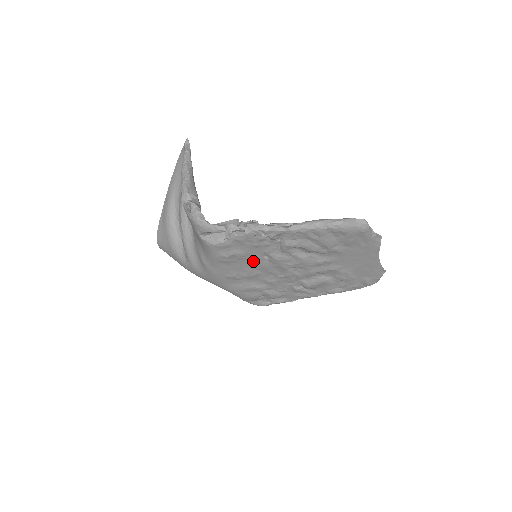
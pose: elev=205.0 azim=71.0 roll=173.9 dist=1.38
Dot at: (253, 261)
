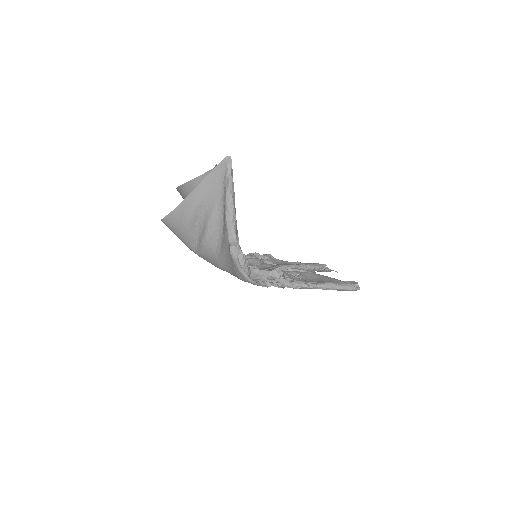
Dot at: occluded
